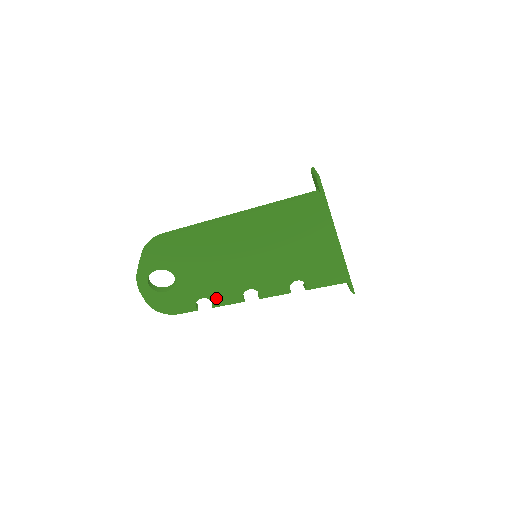
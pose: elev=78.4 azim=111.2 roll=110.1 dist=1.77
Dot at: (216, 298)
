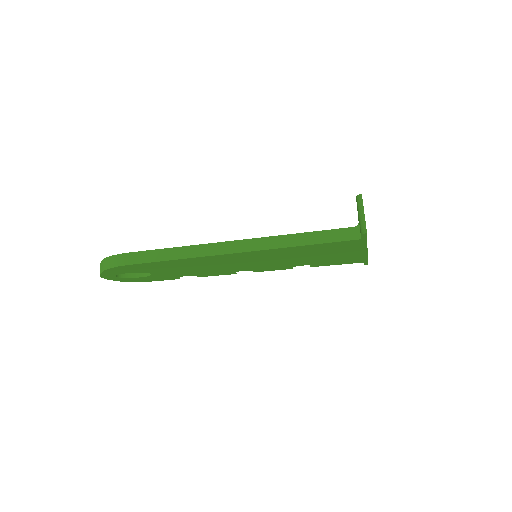
Dot at: (202, 275)
